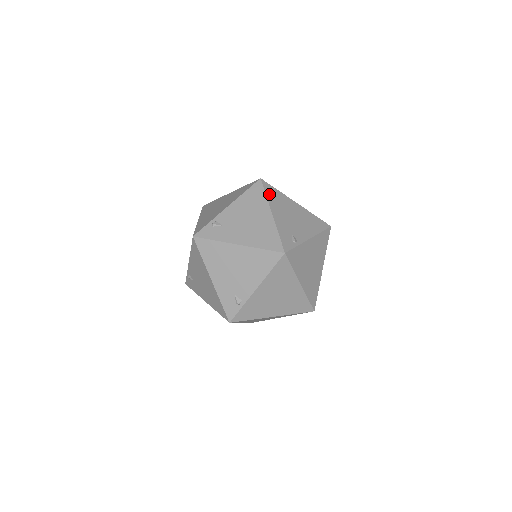
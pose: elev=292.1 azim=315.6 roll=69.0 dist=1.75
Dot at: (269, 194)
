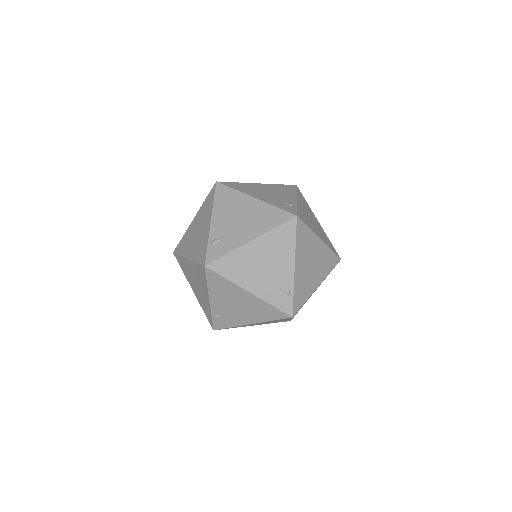
Dot at: (235, 188)
